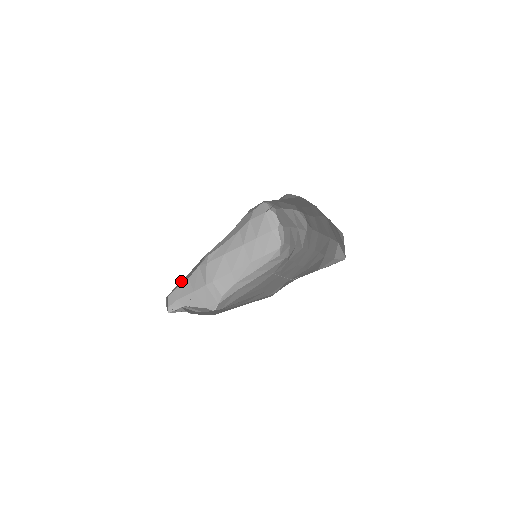
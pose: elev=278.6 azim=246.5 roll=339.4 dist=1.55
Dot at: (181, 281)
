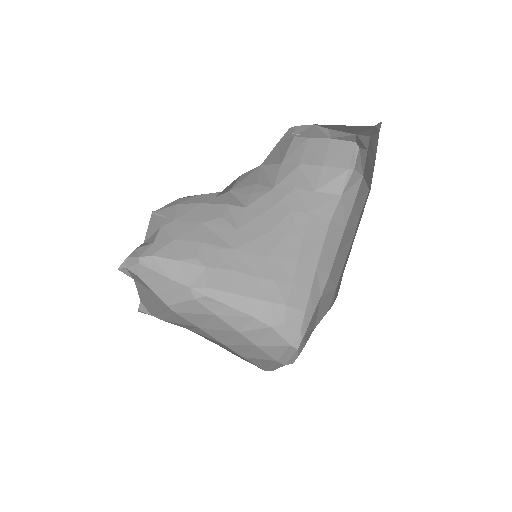
Dot at: (168, 259)
